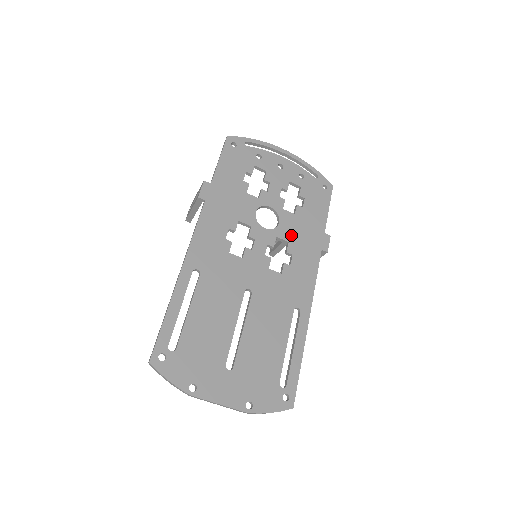
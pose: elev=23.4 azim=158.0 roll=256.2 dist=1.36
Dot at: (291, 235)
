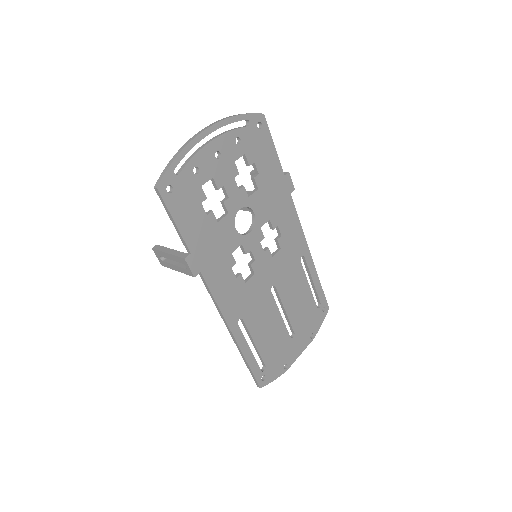
Dot at: (267, 212)
